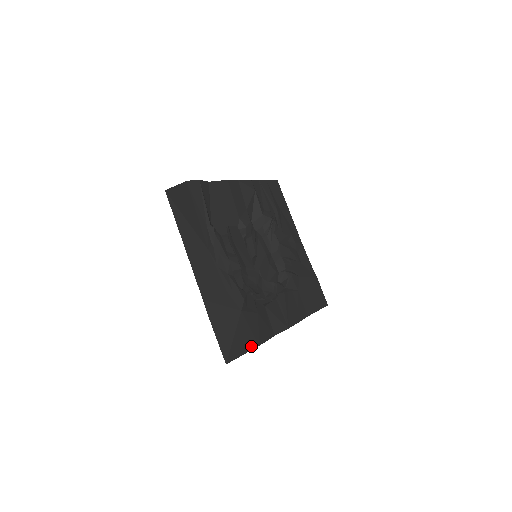
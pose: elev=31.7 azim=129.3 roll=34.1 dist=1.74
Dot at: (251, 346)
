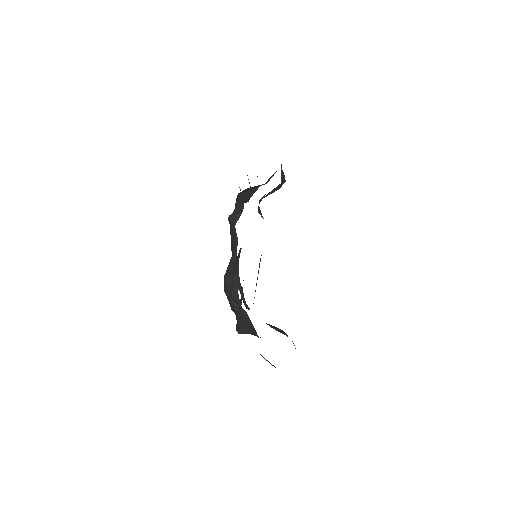
Dot at: occluded
